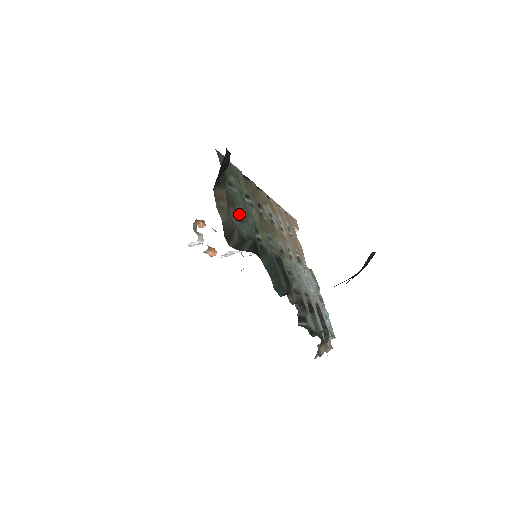
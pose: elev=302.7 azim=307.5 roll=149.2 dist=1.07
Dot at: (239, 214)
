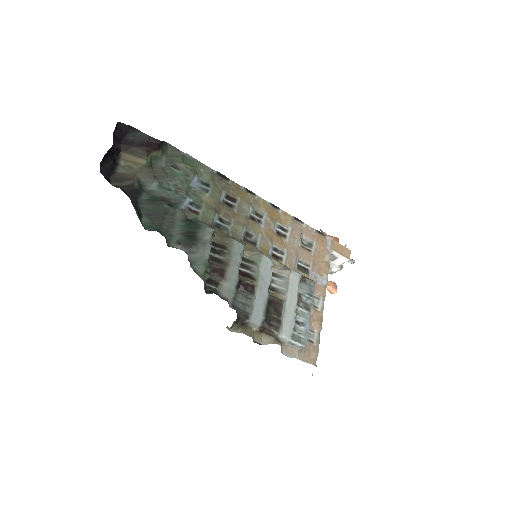
Dot at: (167, 184)
